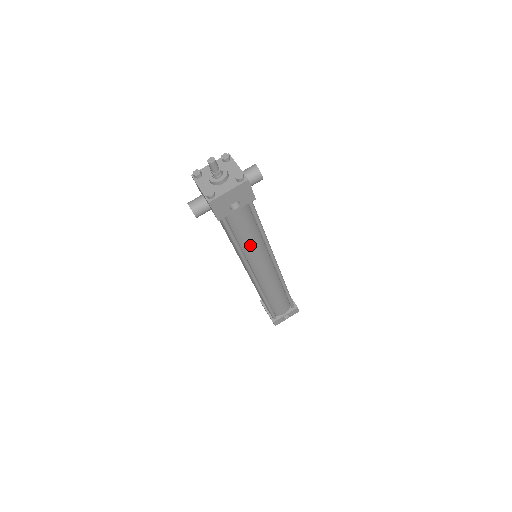
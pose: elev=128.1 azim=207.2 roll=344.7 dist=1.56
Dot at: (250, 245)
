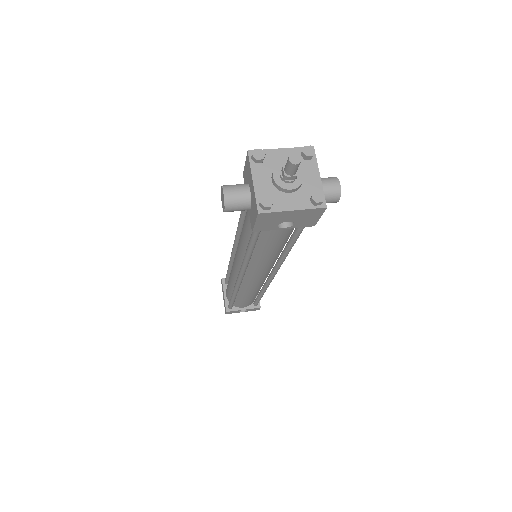
Dot at: (264, 257)
